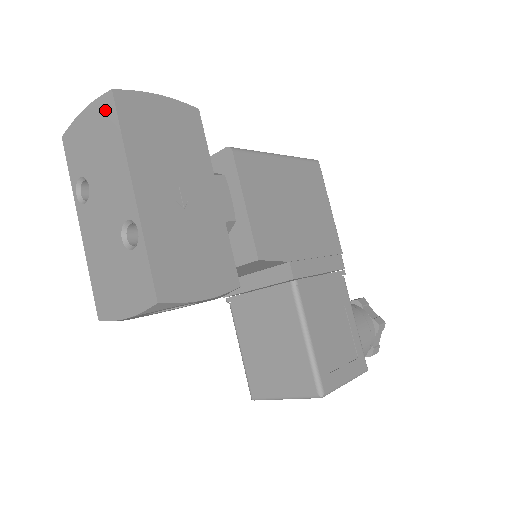
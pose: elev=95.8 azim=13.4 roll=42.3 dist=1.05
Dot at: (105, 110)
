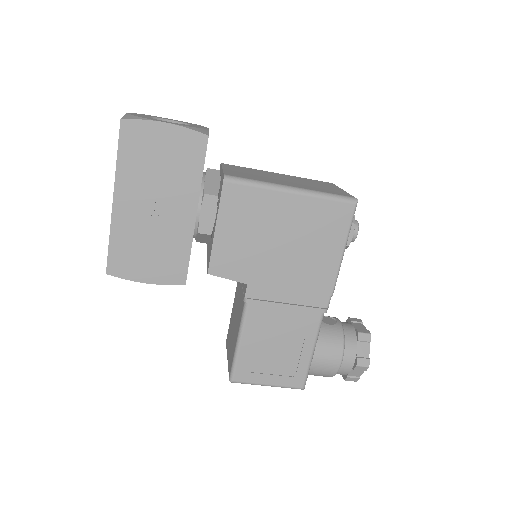
Dot at: occluded
